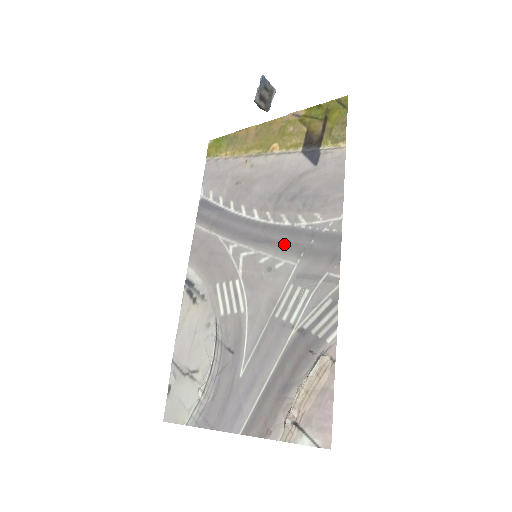
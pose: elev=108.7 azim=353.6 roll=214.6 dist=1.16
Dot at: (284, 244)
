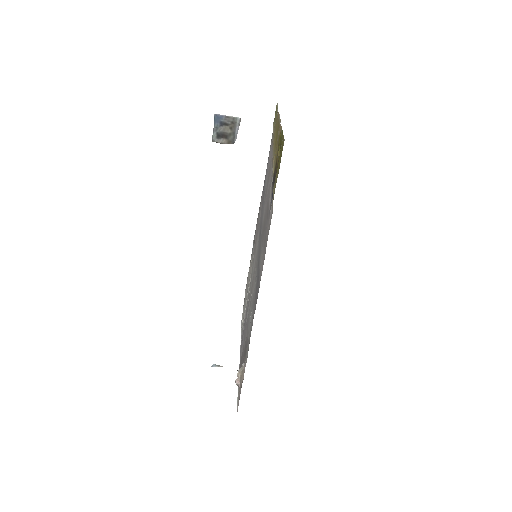
Dot at: (258, 262)
